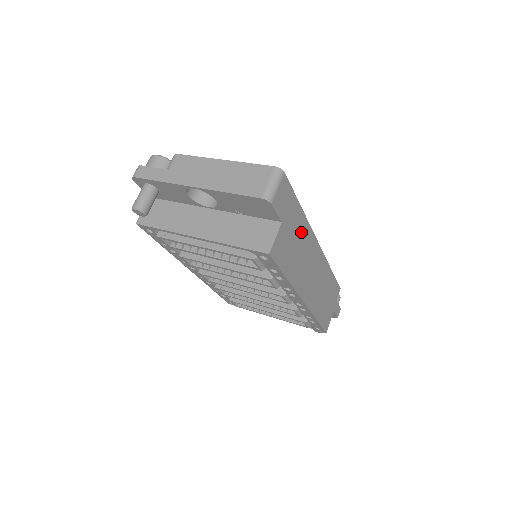
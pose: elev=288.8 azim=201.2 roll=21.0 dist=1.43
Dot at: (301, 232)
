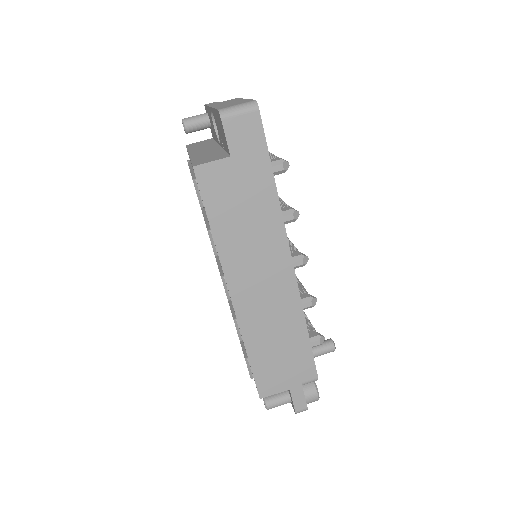
Dot at: (262, 206)
